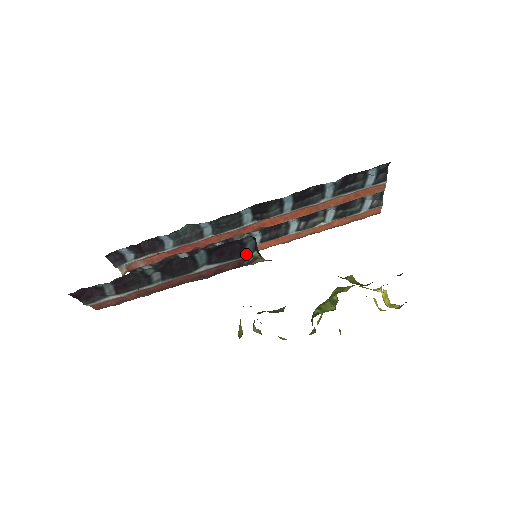
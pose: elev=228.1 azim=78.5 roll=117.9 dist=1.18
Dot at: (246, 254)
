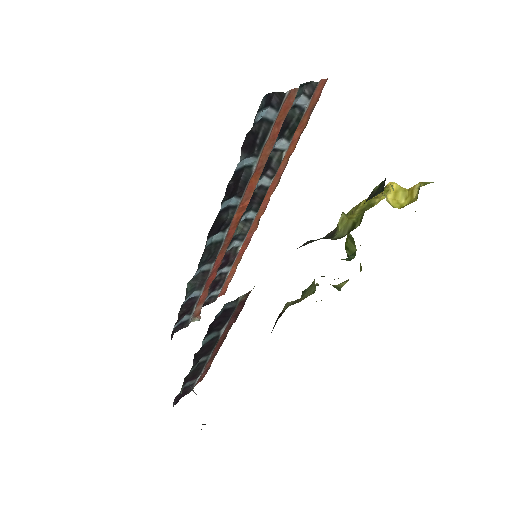
Dot at: (235, 306)
